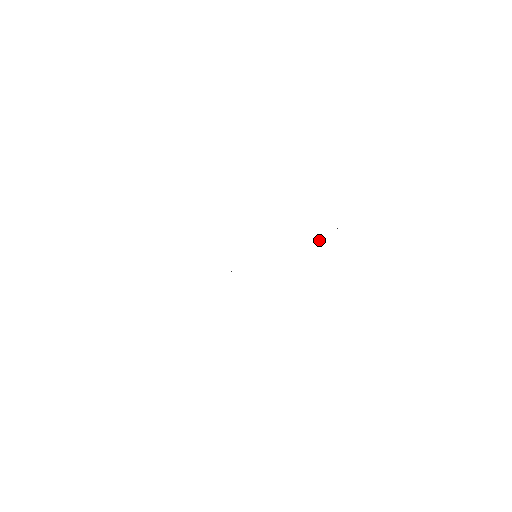
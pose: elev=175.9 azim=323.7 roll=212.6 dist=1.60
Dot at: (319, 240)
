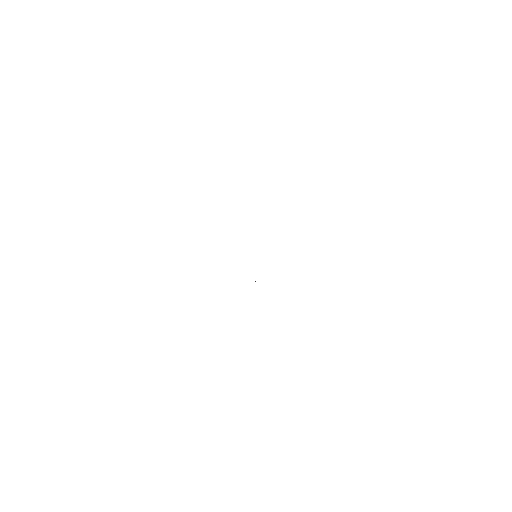
Dot at: occluded
